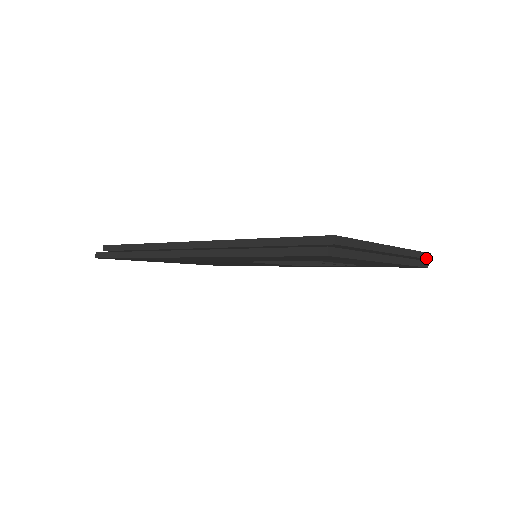
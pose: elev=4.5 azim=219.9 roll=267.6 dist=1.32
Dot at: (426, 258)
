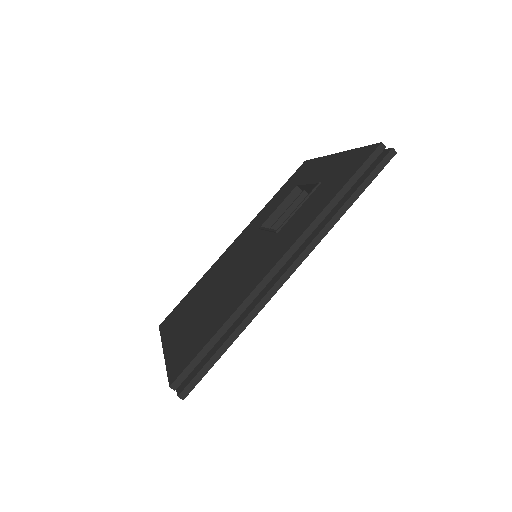
Dot at: occluded
